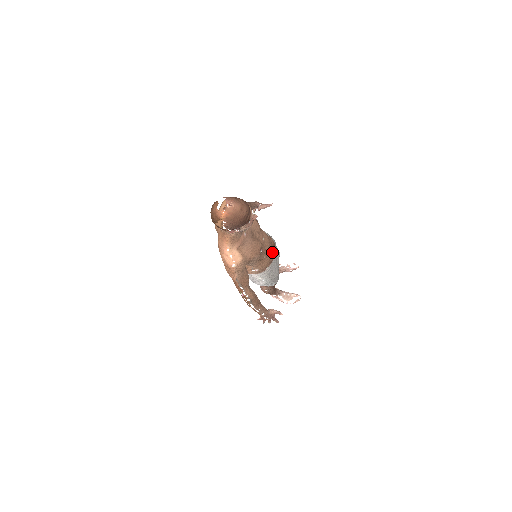
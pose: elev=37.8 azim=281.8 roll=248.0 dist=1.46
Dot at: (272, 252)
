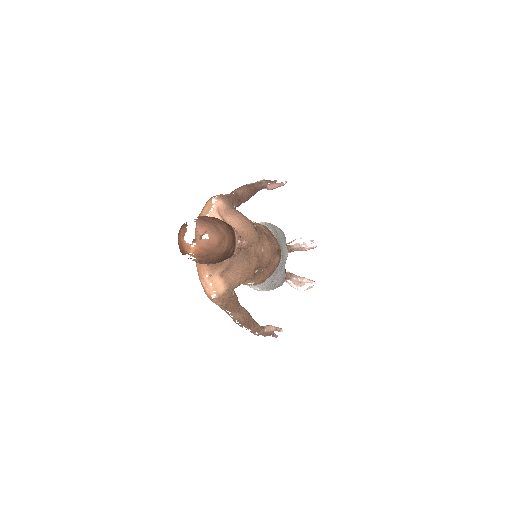
Dot at: (275, 261)
